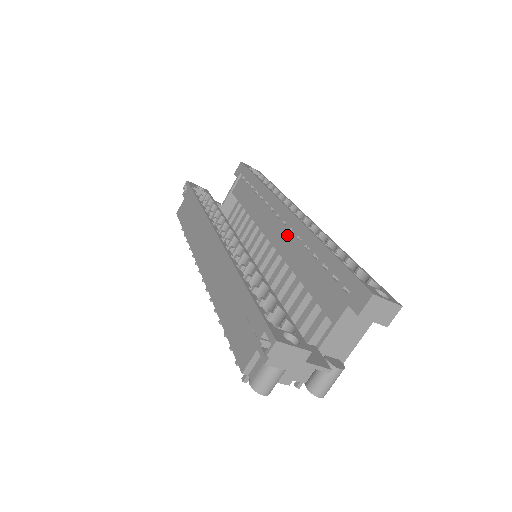
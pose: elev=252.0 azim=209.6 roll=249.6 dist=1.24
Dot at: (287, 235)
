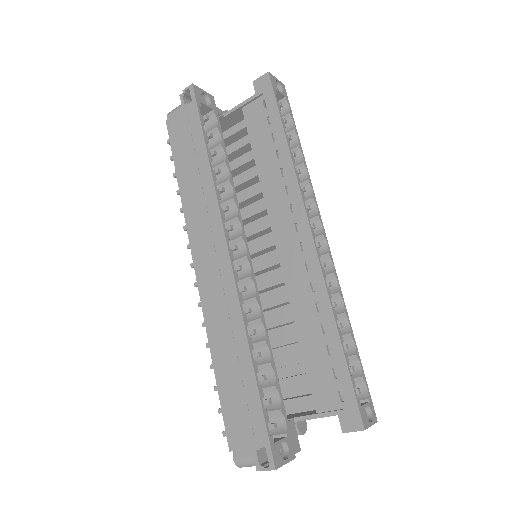
Dot at: (300, 266)
